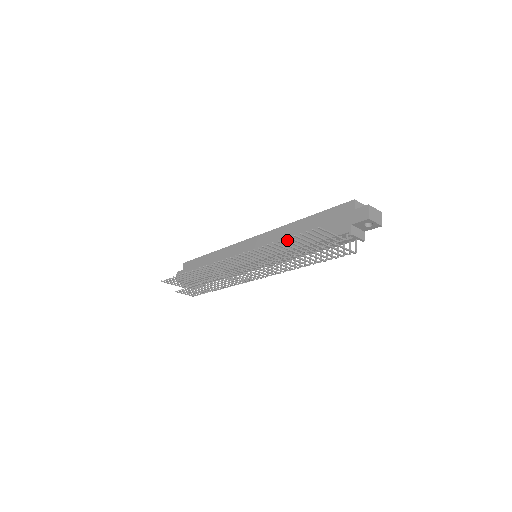
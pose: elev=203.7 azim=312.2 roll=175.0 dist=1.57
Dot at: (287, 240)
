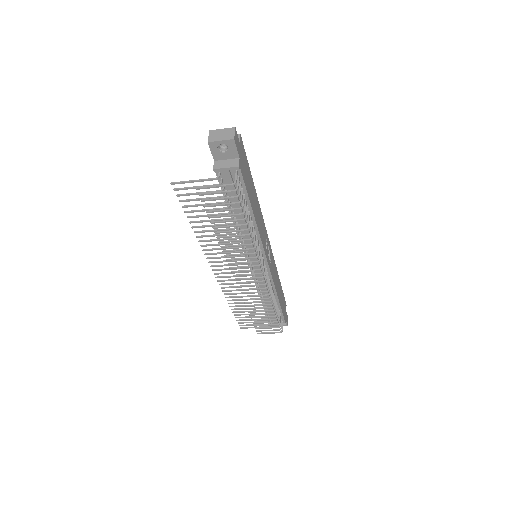
Dot at: (192, 216)
